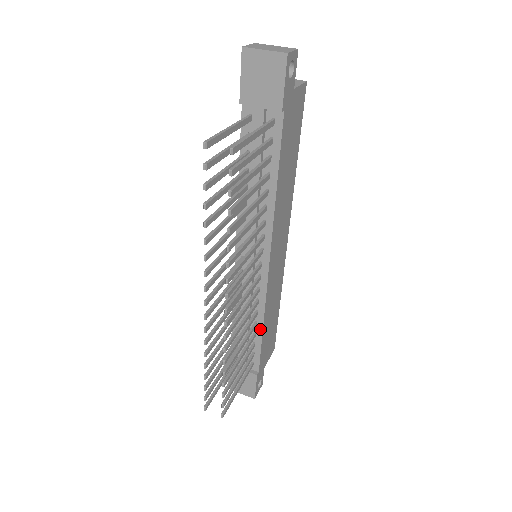
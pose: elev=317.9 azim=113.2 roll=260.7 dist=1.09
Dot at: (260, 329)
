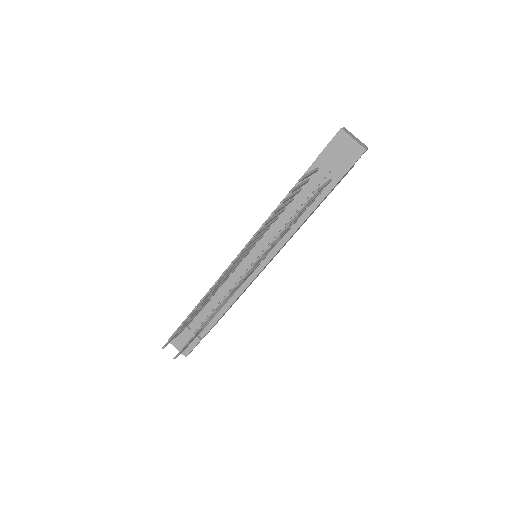
Dot at: (226, 308)
